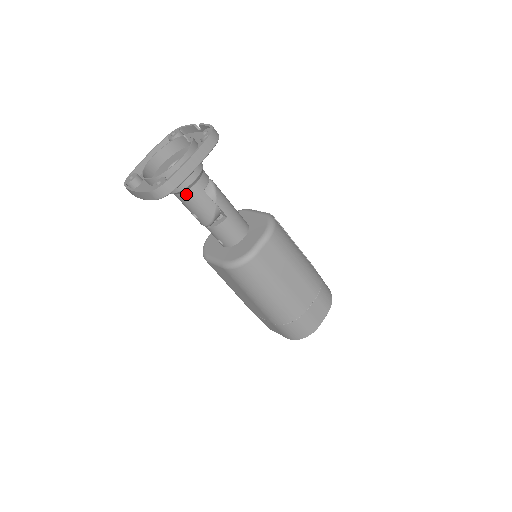
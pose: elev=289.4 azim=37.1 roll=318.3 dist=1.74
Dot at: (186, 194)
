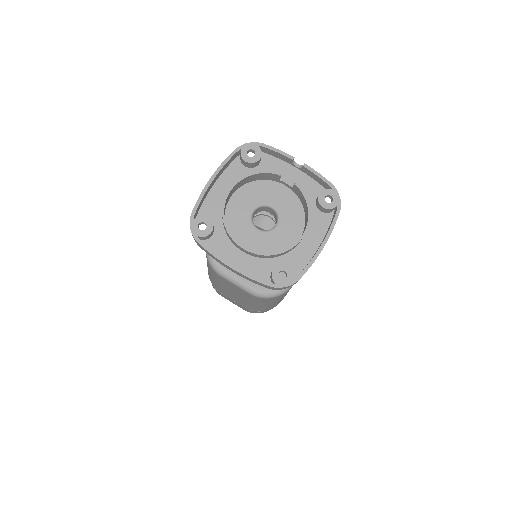
Dot at: occluded
